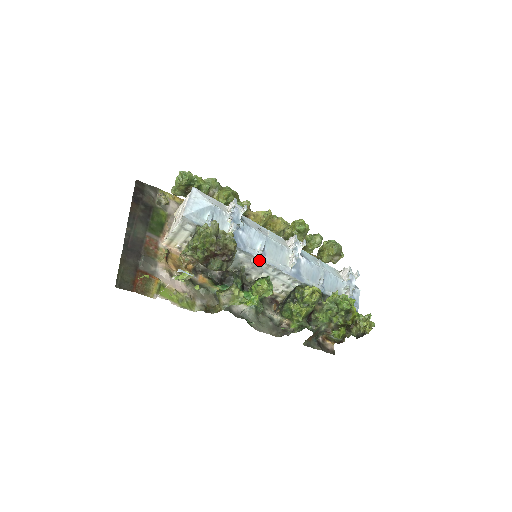
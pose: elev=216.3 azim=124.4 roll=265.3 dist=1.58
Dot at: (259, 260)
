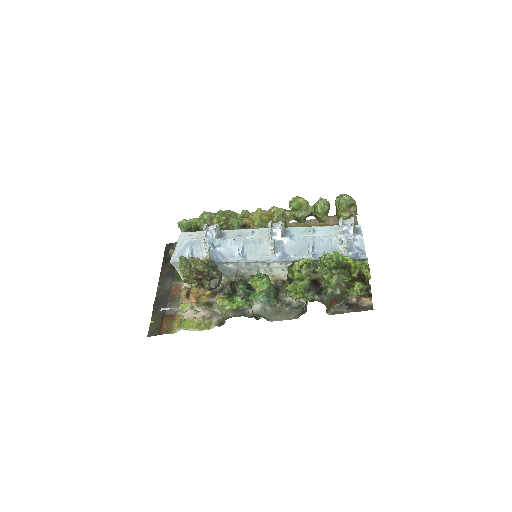
Dot at: (244, 262)
